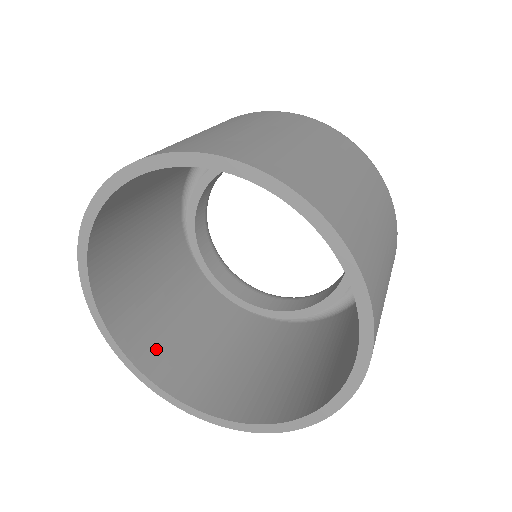
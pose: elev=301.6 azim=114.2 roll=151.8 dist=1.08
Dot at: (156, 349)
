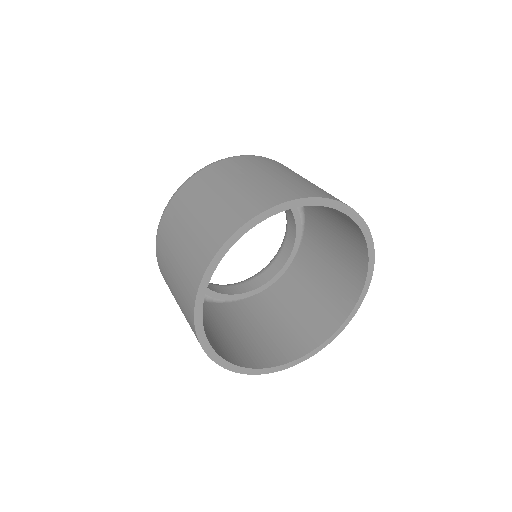
Dot at: (256, 354)
